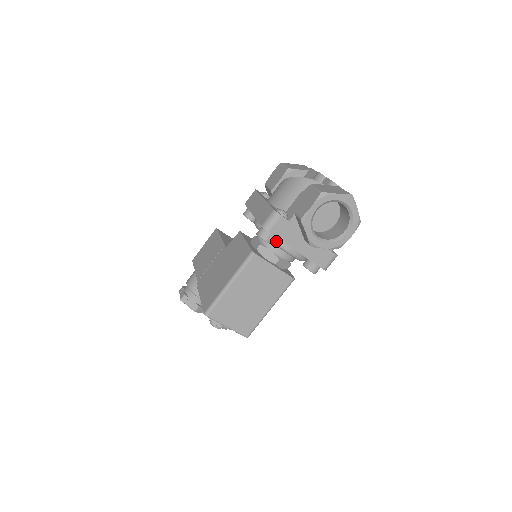
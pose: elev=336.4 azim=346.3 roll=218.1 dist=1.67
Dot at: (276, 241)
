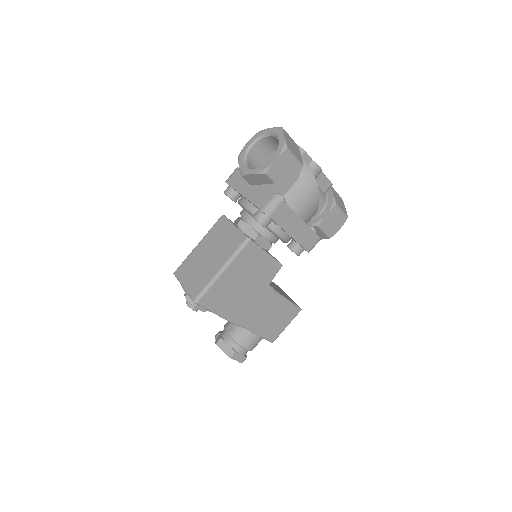
Dot at: (239, 200)
